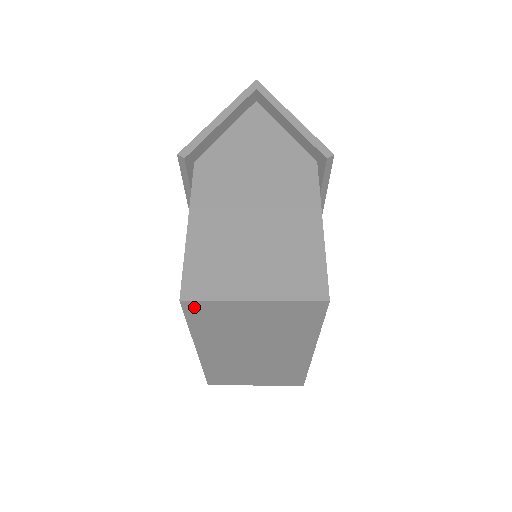
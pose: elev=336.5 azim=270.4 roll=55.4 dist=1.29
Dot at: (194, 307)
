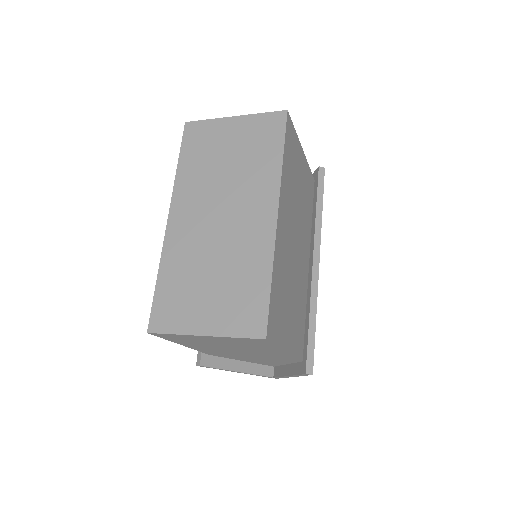
Dot at: (192, 130)
